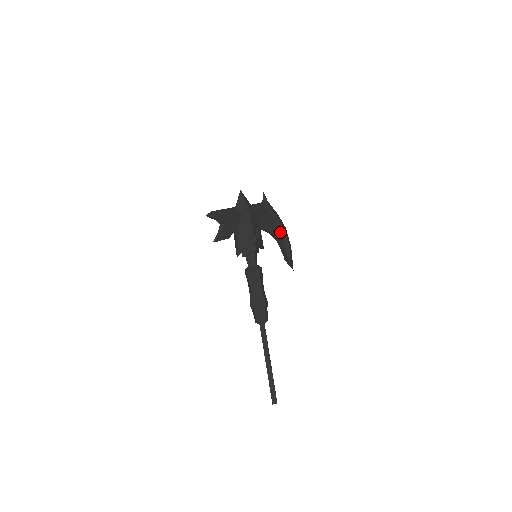
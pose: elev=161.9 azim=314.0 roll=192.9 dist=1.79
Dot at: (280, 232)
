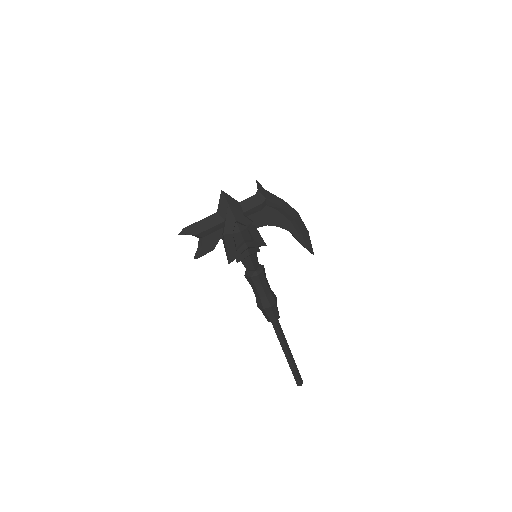
Dot at: (287, 221)
